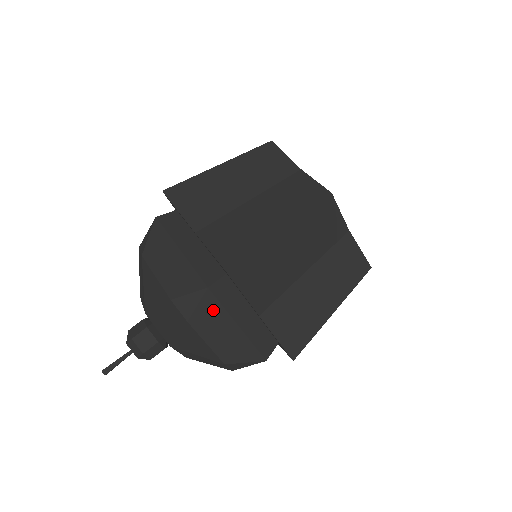
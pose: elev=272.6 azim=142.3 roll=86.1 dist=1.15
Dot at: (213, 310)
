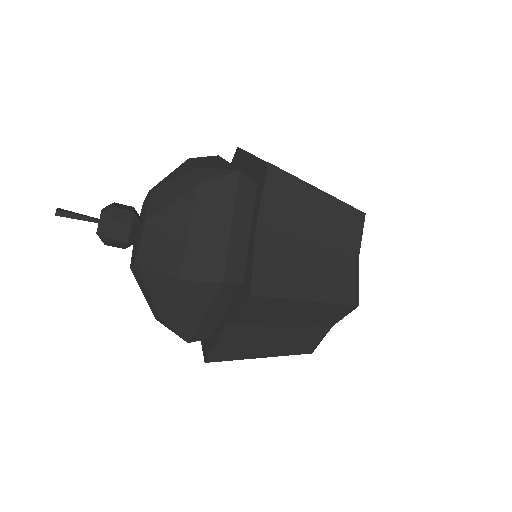
Dot at: (204, 293)
